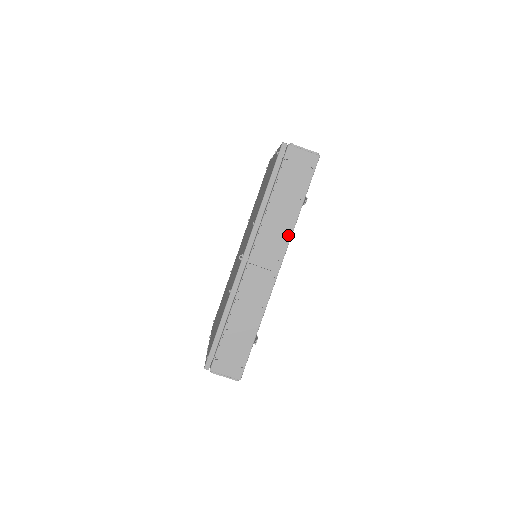
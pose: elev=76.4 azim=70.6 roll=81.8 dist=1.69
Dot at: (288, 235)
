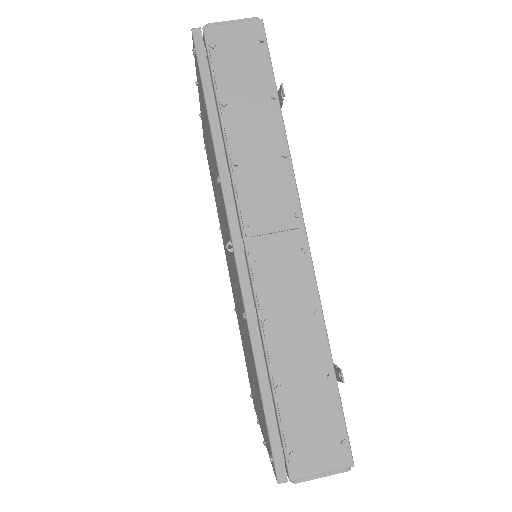
Dot at: (286, 165)
